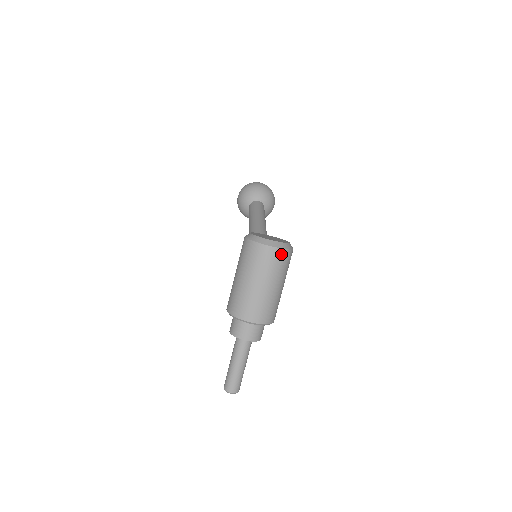
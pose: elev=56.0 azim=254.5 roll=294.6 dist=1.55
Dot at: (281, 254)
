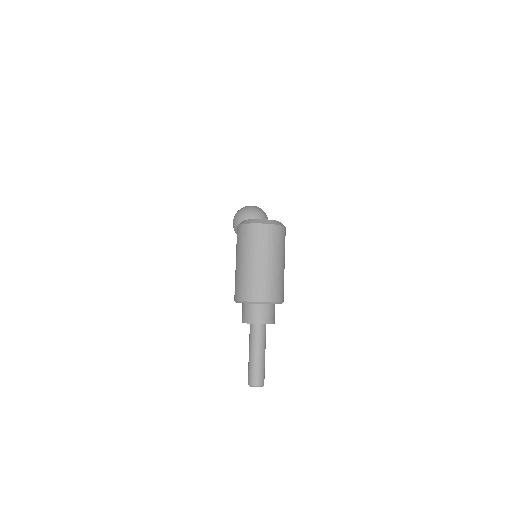
Dot at: (273, 230)
